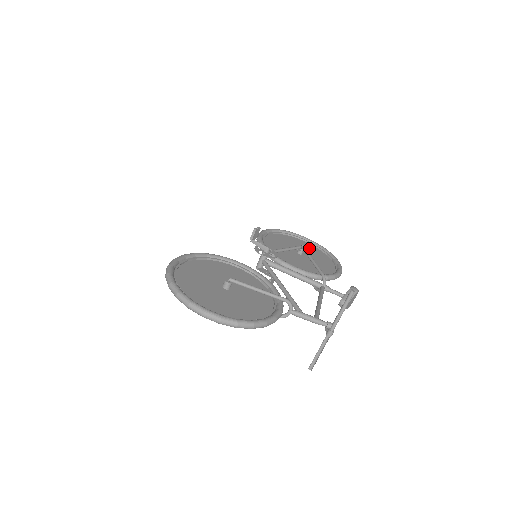
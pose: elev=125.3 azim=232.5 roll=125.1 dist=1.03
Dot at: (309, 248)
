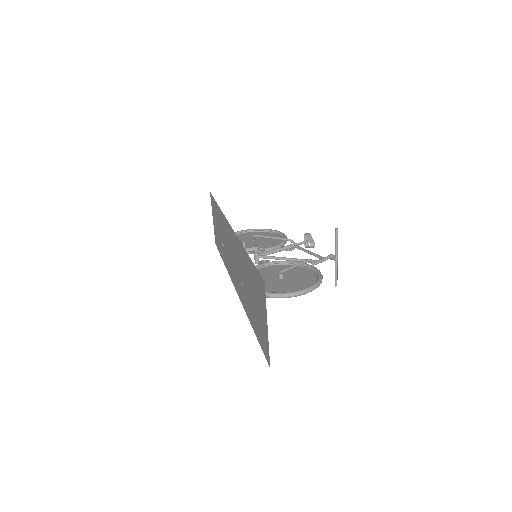
Dot at: (250, 235)
